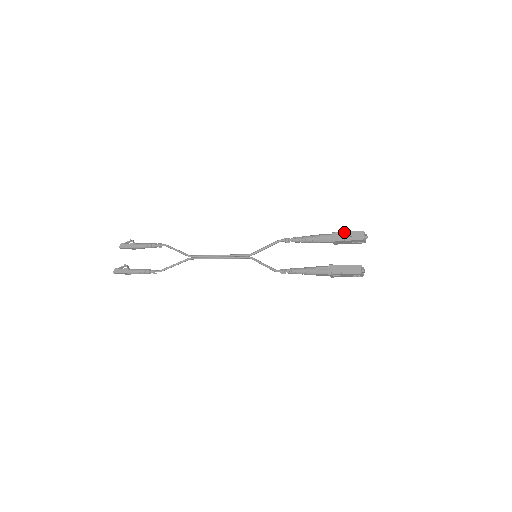
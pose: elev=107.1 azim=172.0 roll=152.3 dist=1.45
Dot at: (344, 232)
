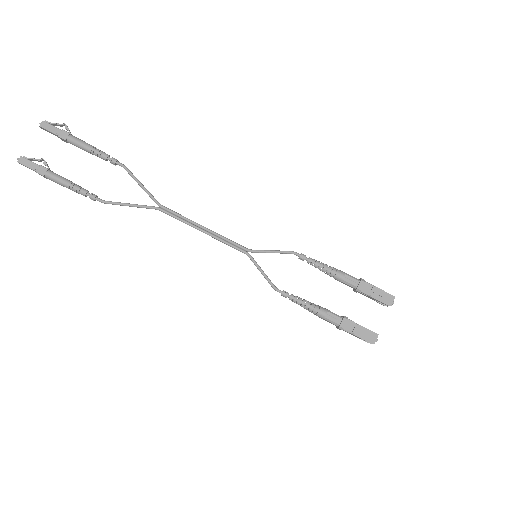
Dot at: (375, 287)
